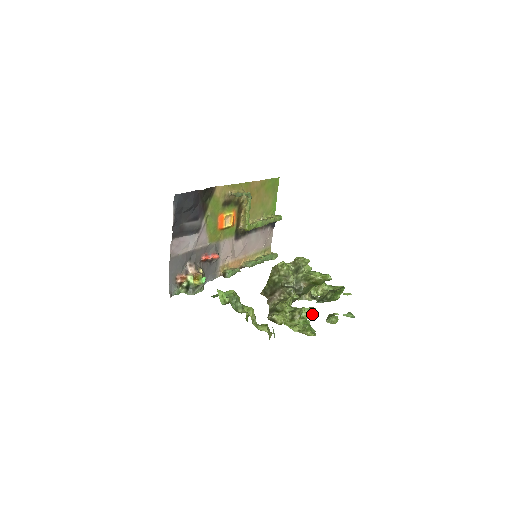
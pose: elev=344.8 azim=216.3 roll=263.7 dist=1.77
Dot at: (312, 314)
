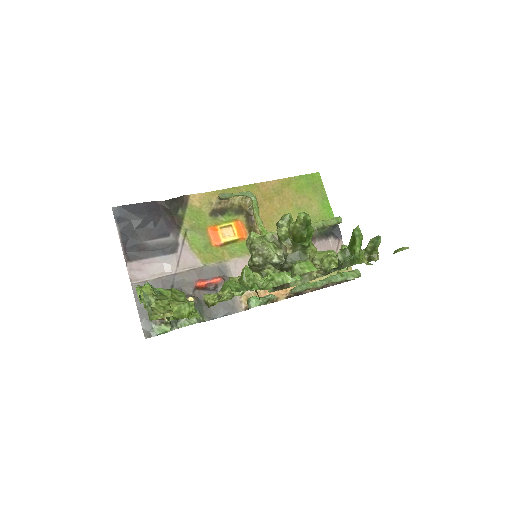
Dot at: (284, 282)
